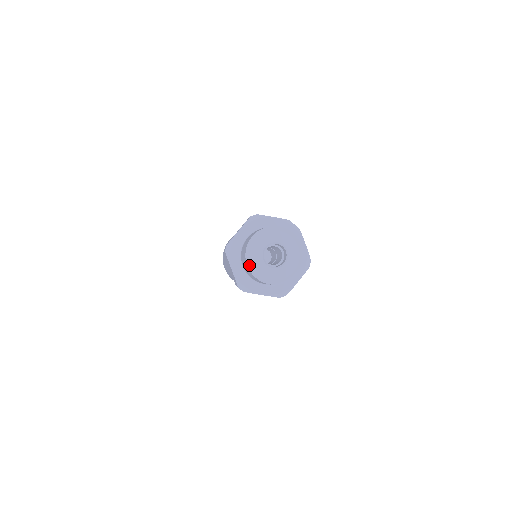
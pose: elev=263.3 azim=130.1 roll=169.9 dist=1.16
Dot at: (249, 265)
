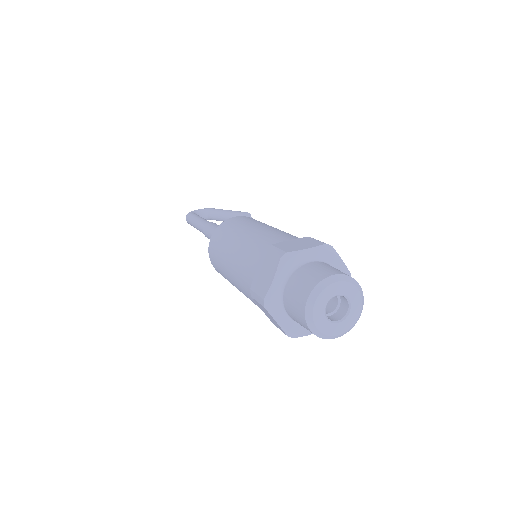
Dot at: (311, 300)
